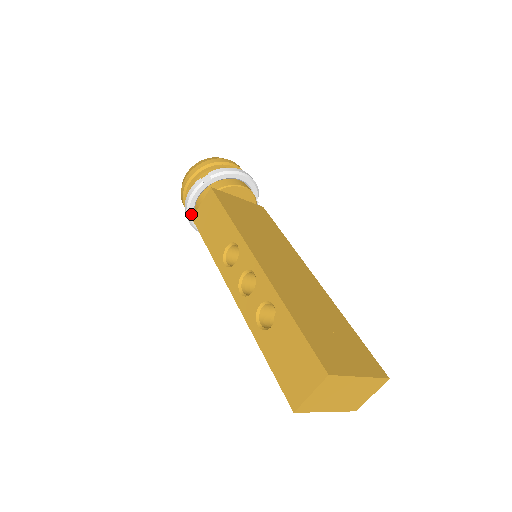
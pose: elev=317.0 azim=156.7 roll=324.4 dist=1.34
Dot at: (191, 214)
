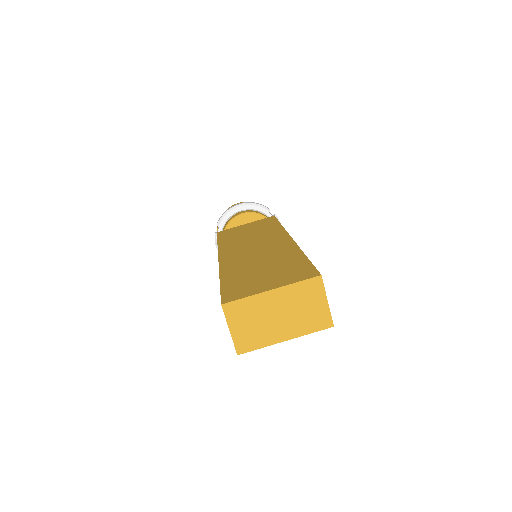
Dot at: occluded
